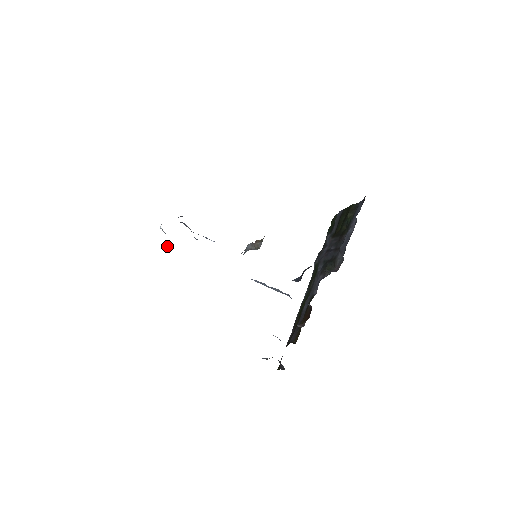
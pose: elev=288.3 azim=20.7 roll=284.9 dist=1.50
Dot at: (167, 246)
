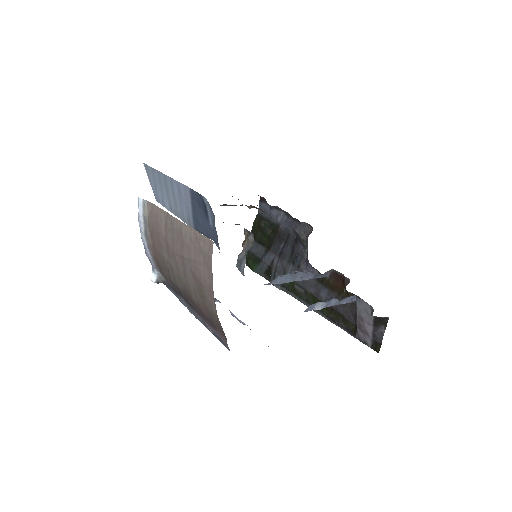
Dot at: (178, 298)
